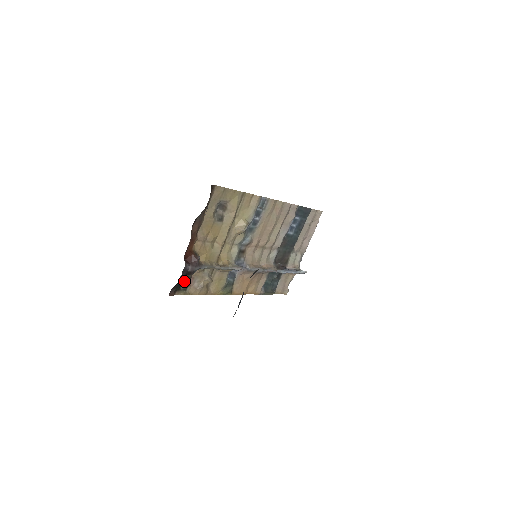
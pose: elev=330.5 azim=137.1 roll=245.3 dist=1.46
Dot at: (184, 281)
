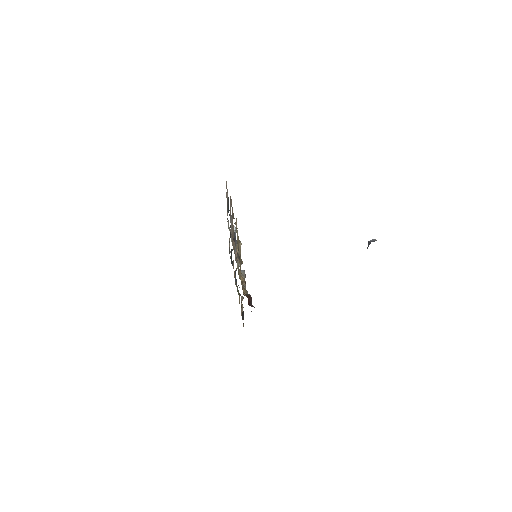
Dot at: (242, 317)
